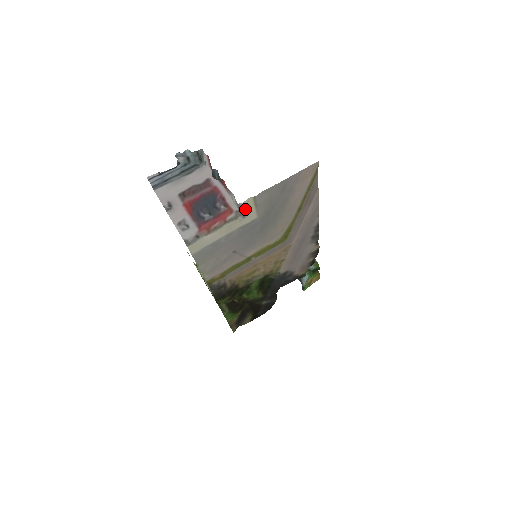
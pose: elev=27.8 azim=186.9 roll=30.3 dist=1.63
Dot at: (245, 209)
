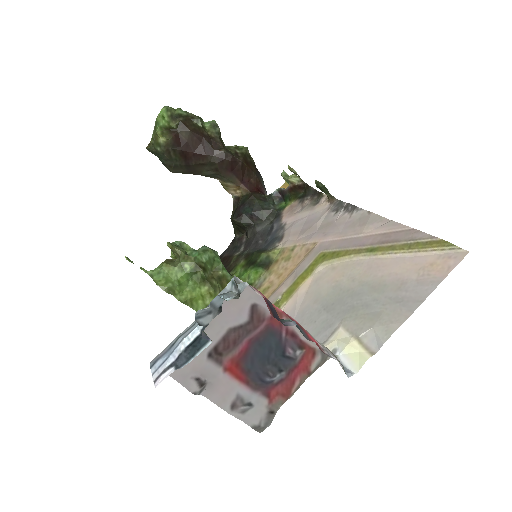
Dot at: (346, 357)
